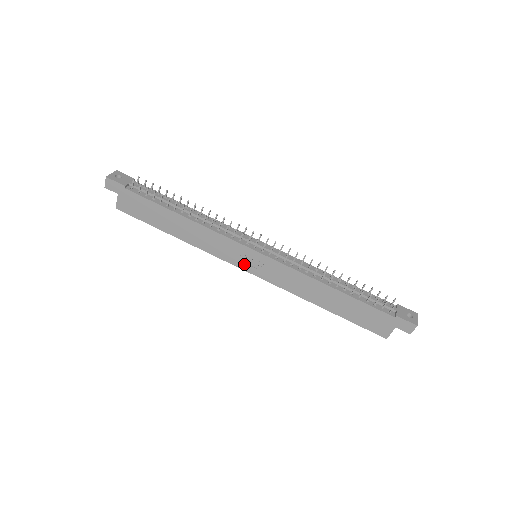
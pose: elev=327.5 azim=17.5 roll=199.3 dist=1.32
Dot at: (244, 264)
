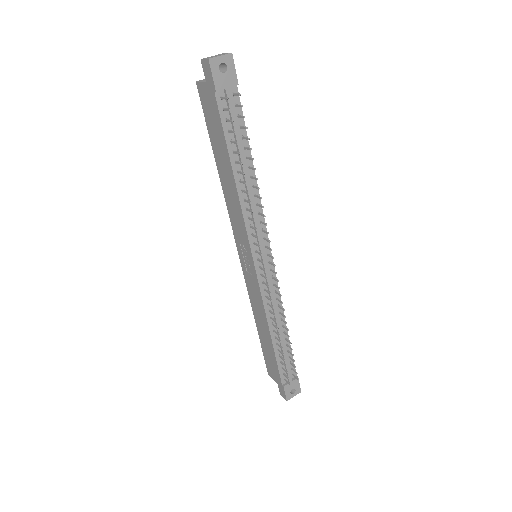
Dot at: (241, 250)
